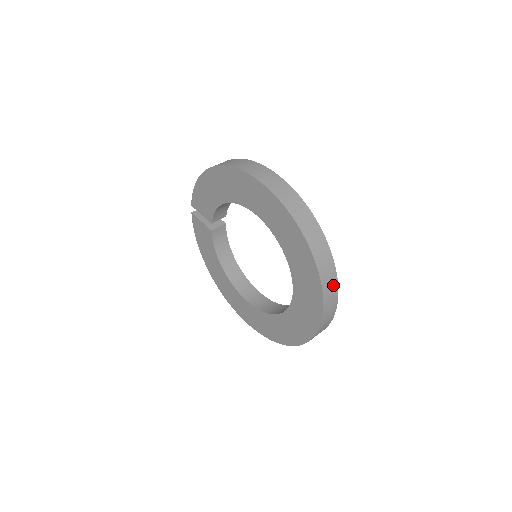
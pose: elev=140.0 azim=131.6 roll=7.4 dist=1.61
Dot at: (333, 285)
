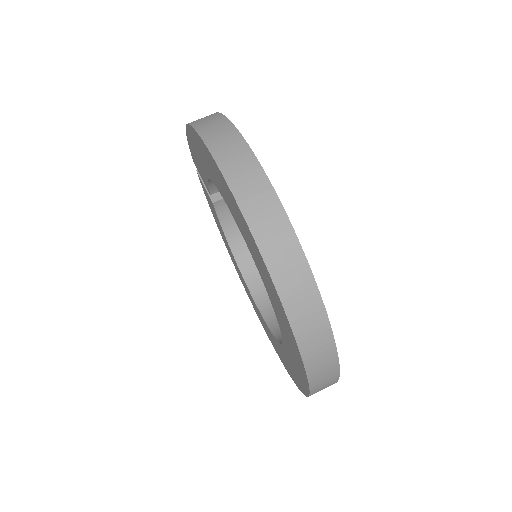
Dot at: (326, 353)
